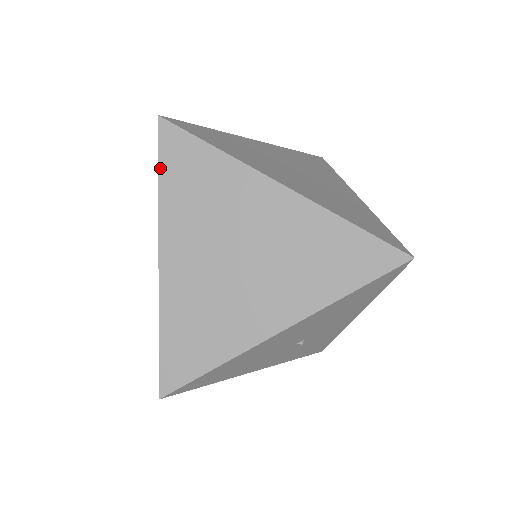
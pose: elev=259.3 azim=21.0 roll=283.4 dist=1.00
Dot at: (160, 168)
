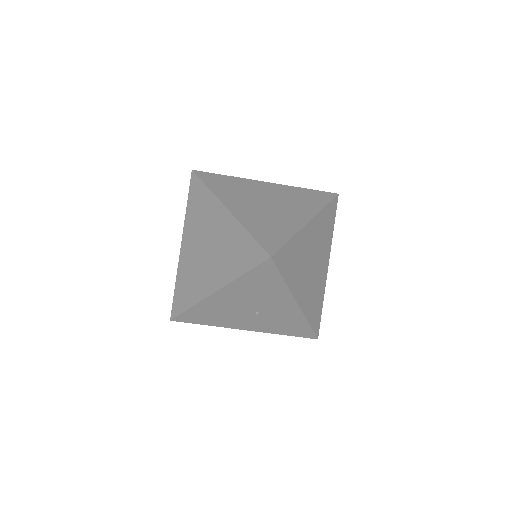
Dot at: (188, 198)
